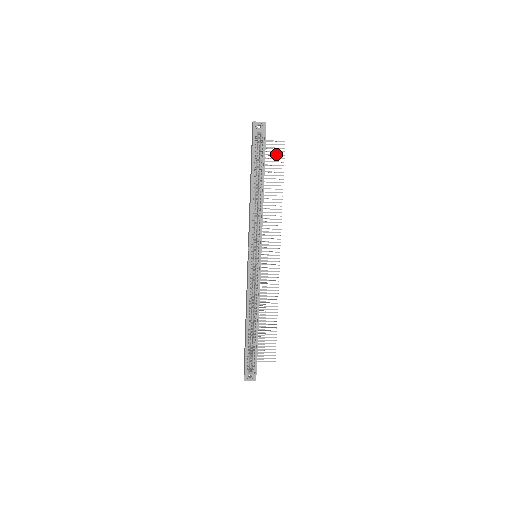
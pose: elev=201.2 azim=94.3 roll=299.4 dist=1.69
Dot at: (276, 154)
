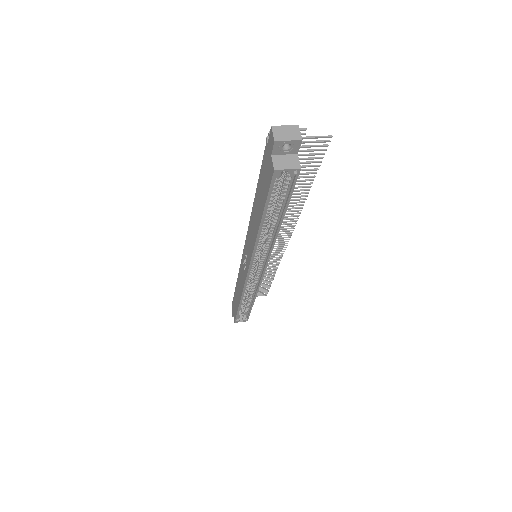
Dot at: (309, 154)
